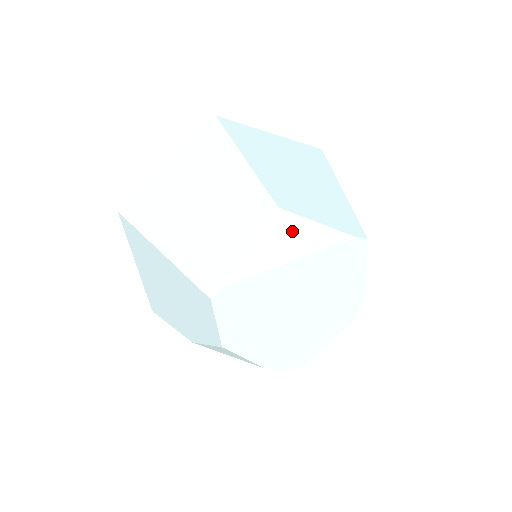
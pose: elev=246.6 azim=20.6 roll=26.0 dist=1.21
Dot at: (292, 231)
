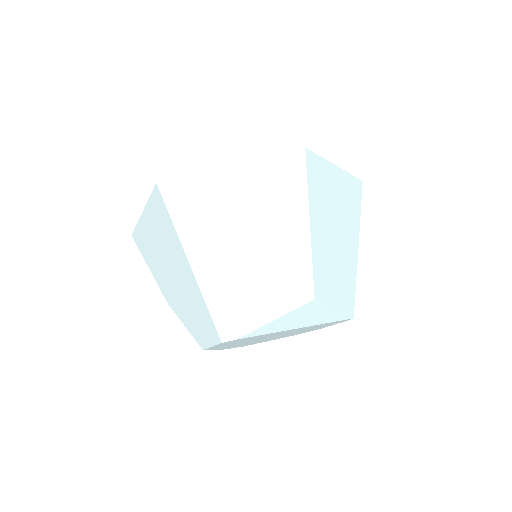
Dot at: (311, 313)
